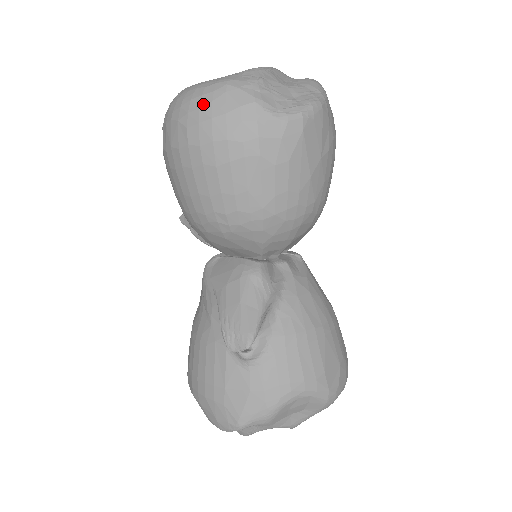
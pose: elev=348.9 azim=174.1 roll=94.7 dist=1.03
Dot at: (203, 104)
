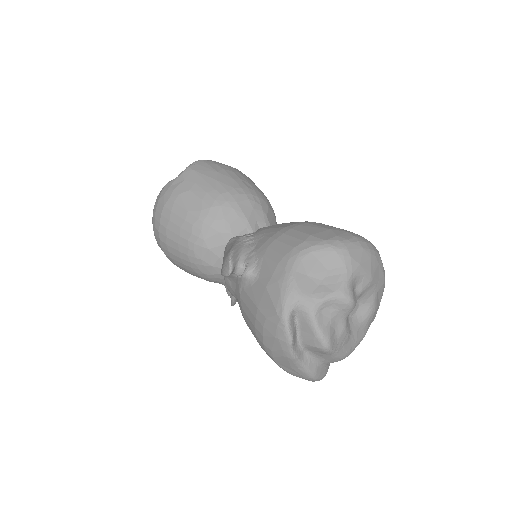
Dot at: (153, 212)
